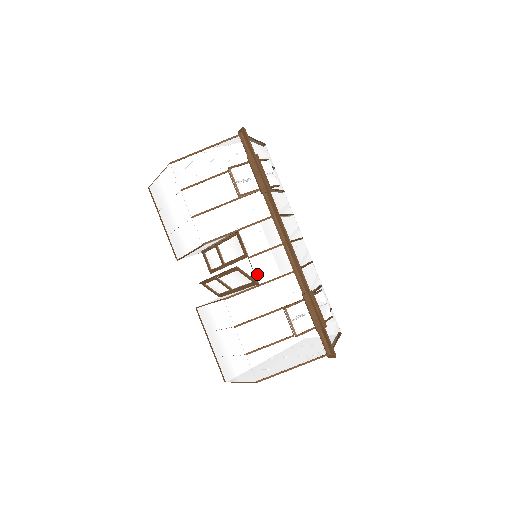
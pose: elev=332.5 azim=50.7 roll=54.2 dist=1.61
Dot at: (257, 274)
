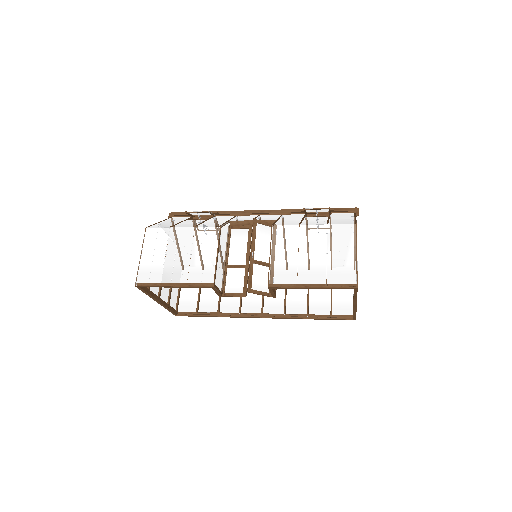
Dot at: (268, 220)
